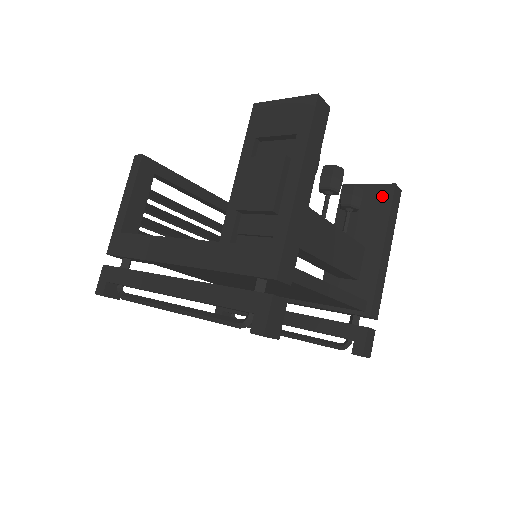
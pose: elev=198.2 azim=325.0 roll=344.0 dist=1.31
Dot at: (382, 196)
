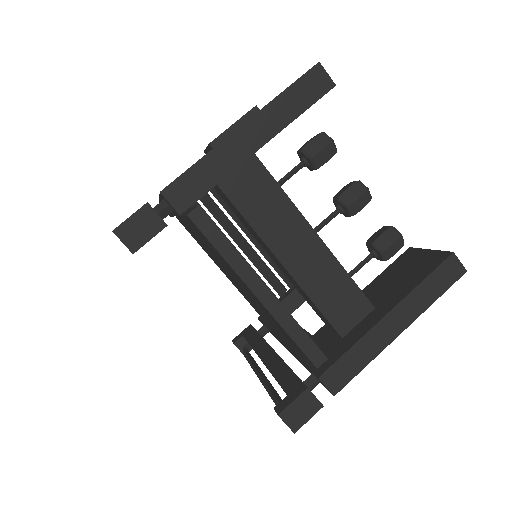
Dot at: (431, 262)
